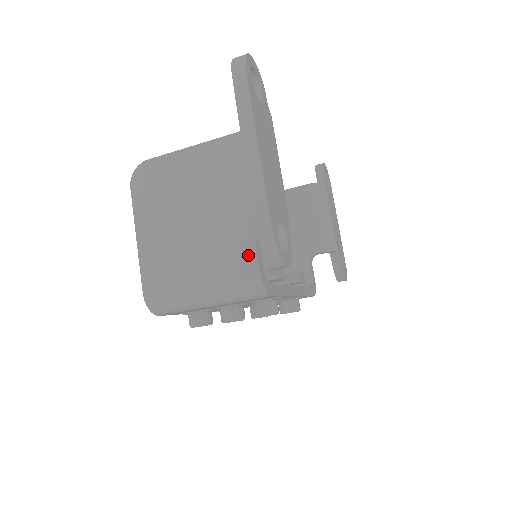
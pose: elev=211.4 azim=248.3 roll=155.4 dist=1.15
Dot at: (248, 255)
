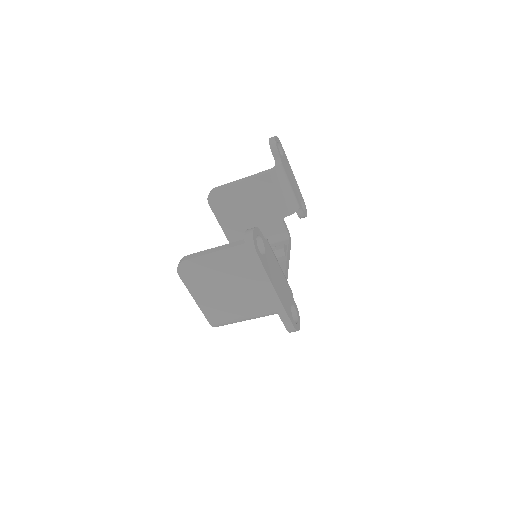
Dot at: (269, 303)
